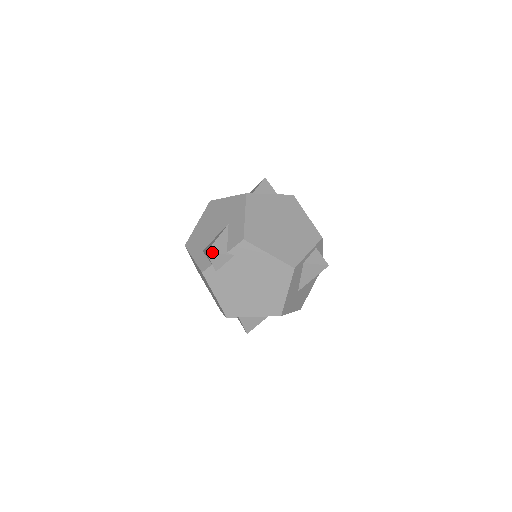
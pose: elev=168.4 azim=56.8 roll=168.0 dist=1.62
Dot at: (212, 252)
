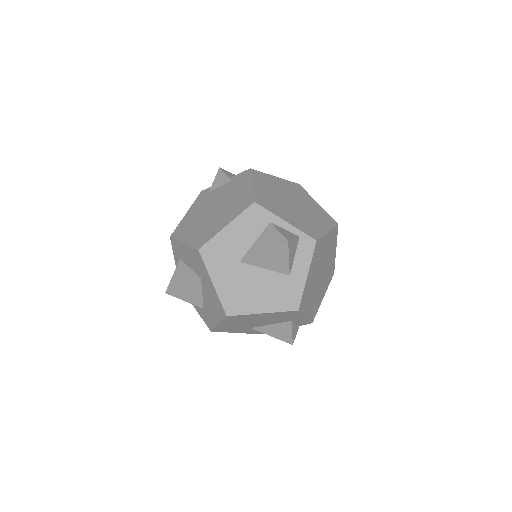
Dot at: (223, 170)
